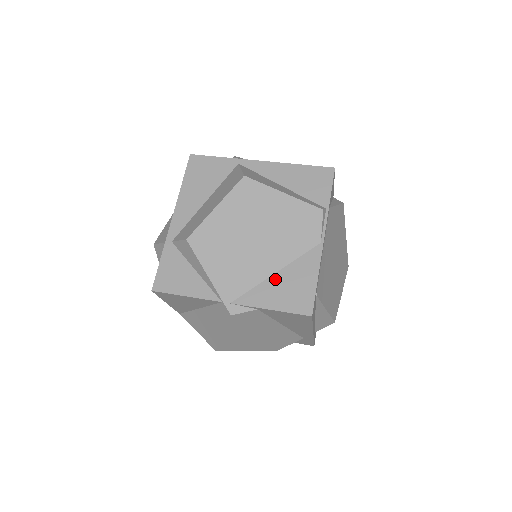
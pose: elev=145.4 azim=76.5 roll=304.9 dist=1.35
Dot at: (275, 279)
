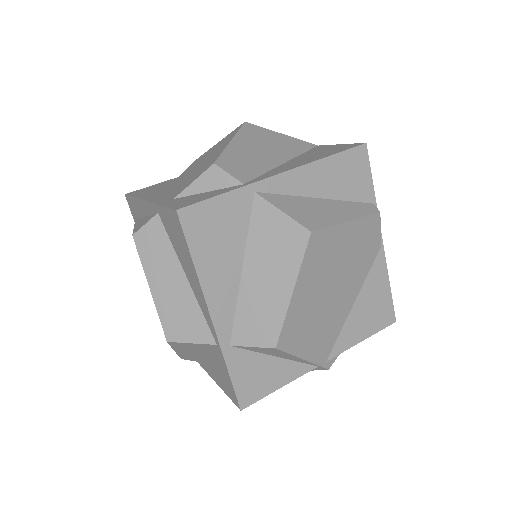
Dot at: (356, 311)
